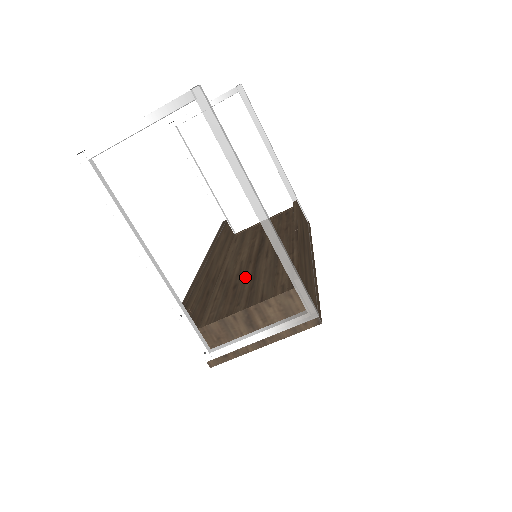
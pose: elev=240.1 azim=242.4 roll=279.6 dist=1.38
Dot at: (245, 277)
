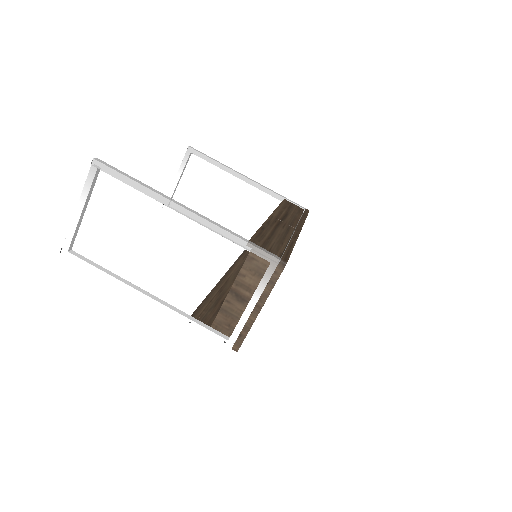
Dot at: occluded
